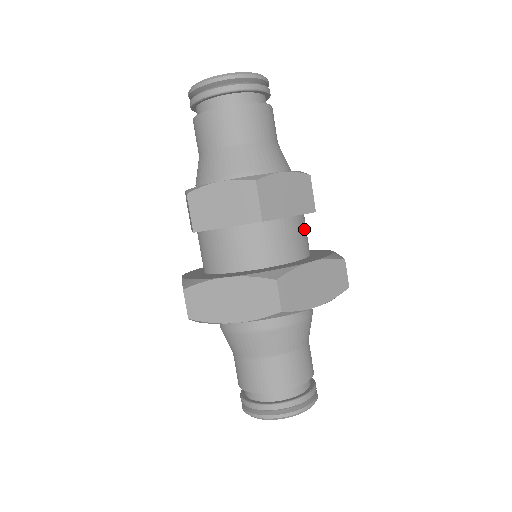
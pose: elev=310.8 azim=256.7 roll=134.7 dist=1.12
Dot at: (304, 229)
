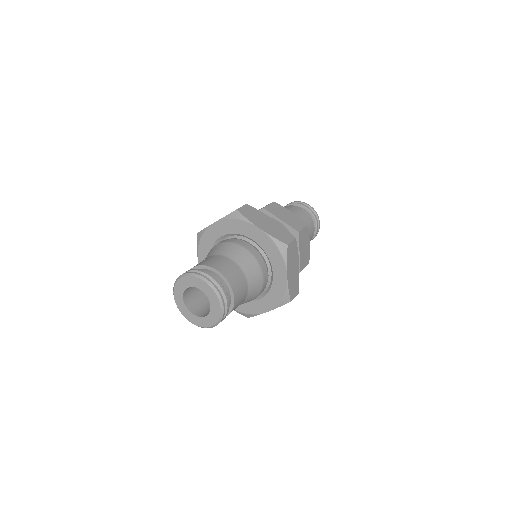
Dot at: occluded
